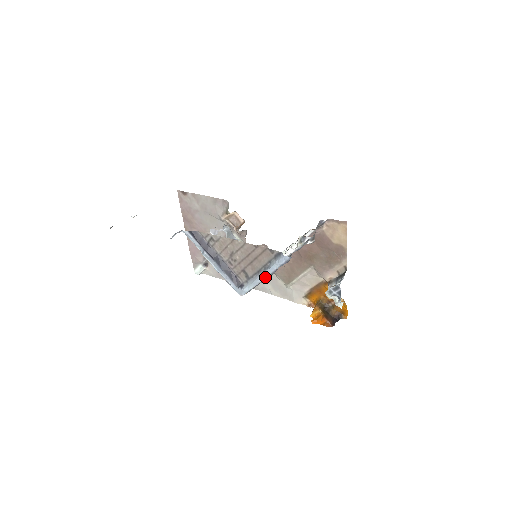
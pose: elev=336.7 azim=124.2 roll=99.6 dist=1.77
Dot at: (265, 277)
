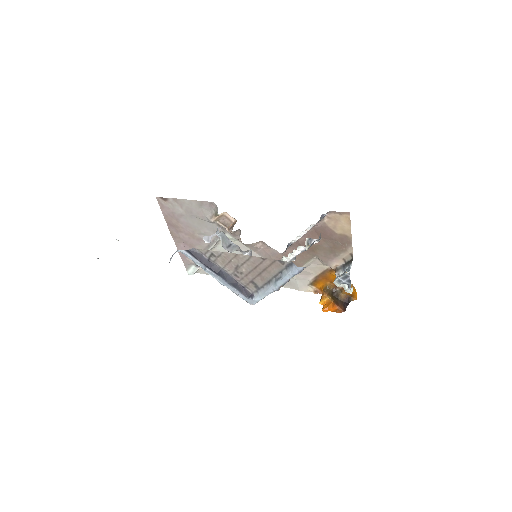
Dot at: (277, 287)
